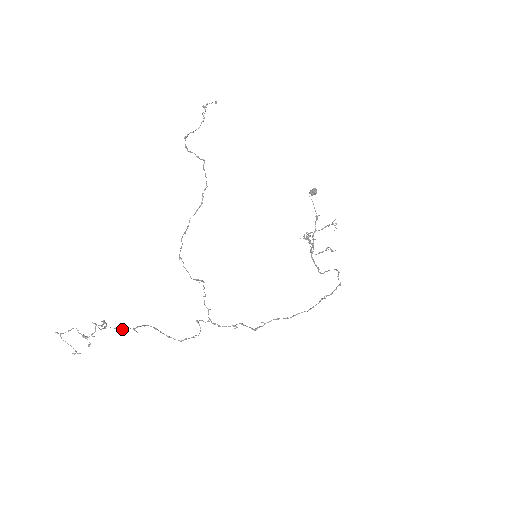
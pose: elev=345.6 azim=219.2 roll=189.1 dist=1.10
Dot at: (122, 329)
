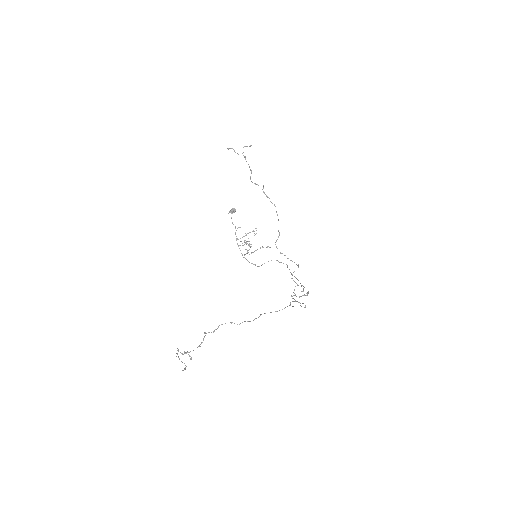
Dot at: (282, 309)
